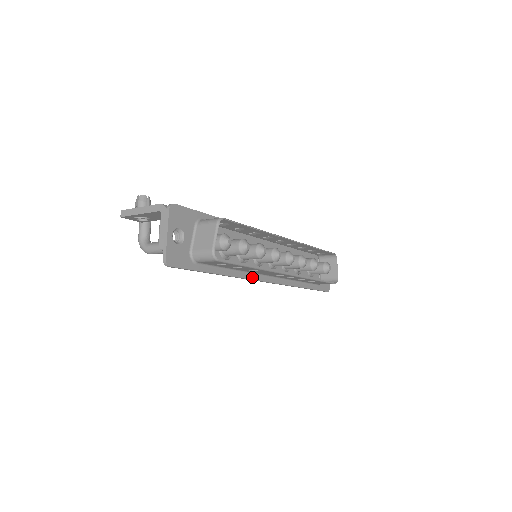
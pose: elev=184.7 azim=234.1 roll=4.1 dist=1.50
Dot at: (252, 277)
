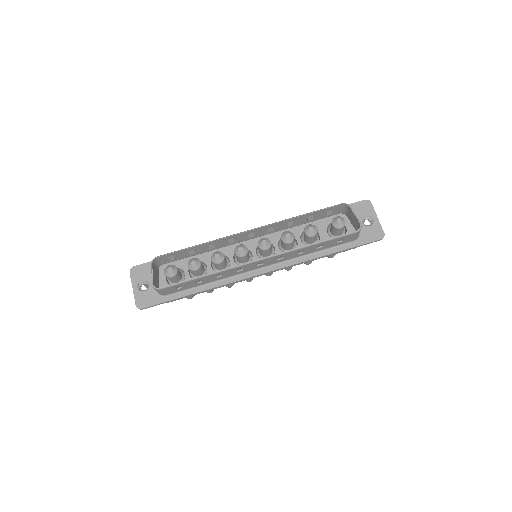
Dot at: (238, 279)
